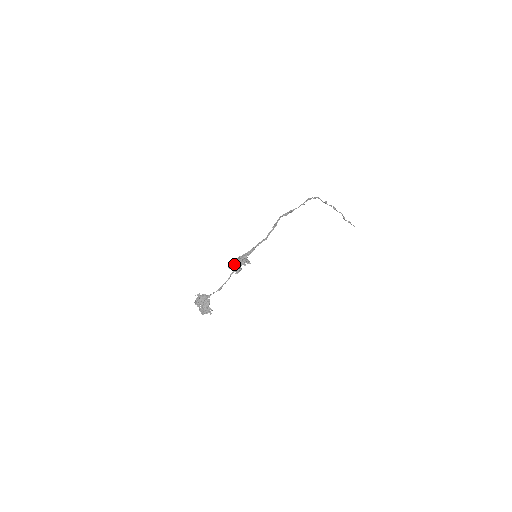
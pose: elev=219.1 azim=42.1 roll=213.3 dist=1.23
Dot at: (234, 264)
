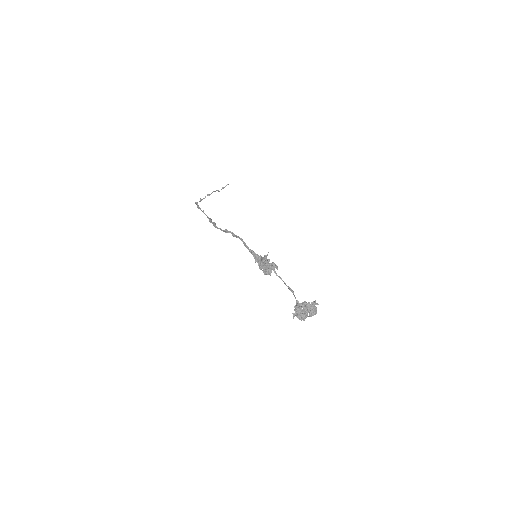
Dot at: (267, 268)
